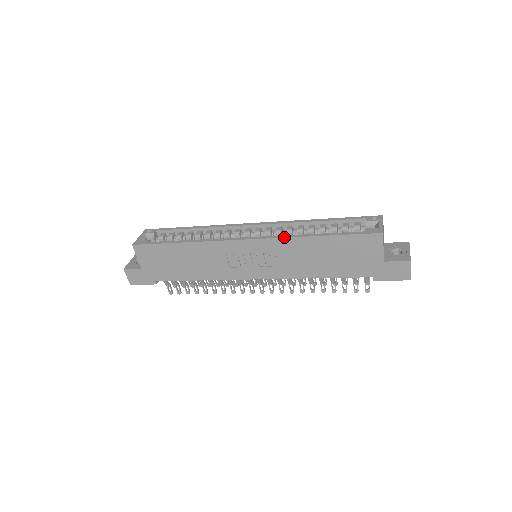
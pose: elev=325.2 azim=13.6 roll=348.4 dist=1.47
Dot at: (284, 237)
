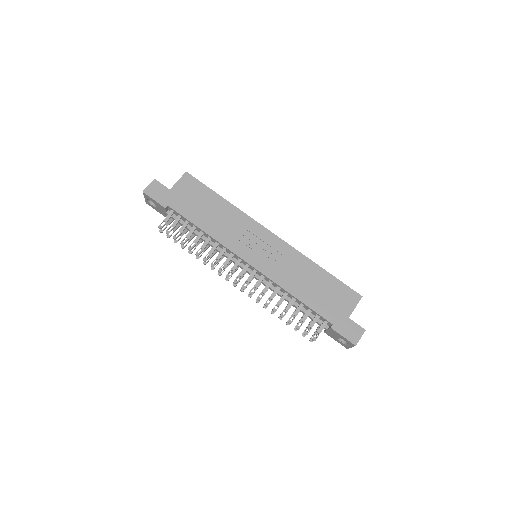
Dot at: occluded
